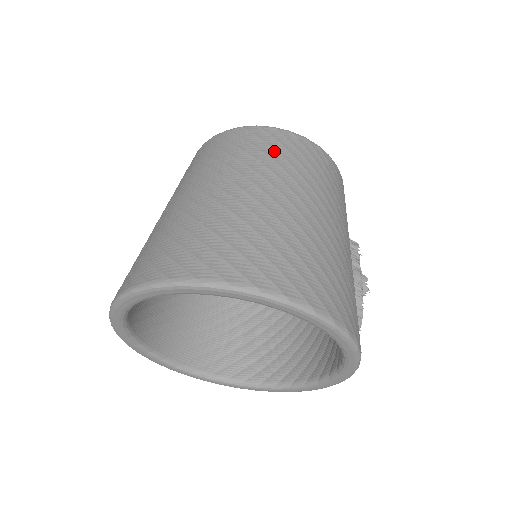
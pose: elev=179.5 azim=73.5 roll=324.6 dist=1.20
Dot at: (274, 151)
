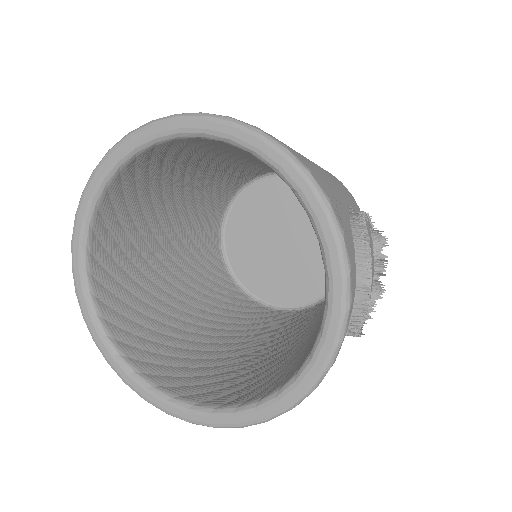
Dot at: occluded
